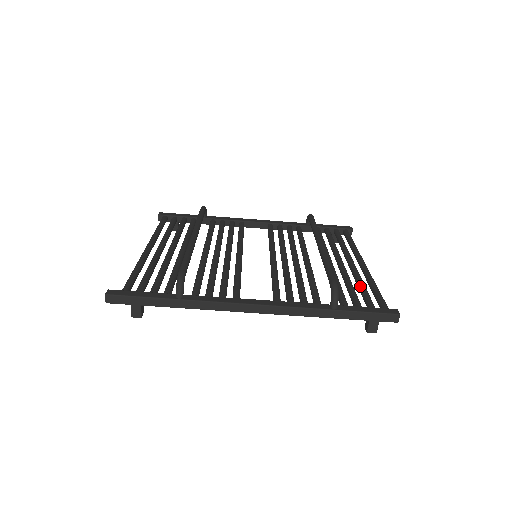
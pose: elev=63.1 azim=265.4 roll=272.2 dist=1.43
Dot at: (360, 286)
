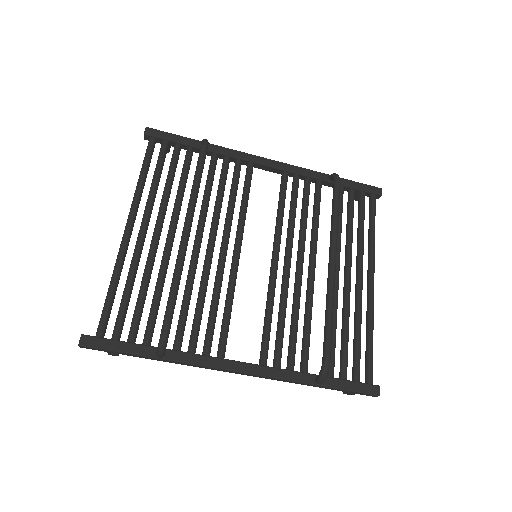
Dot at: (356, 334)
